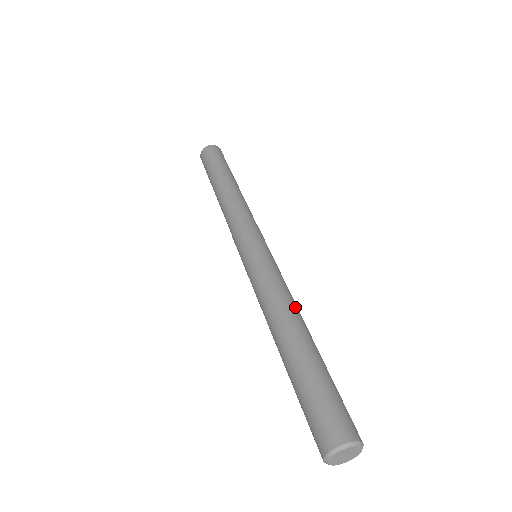
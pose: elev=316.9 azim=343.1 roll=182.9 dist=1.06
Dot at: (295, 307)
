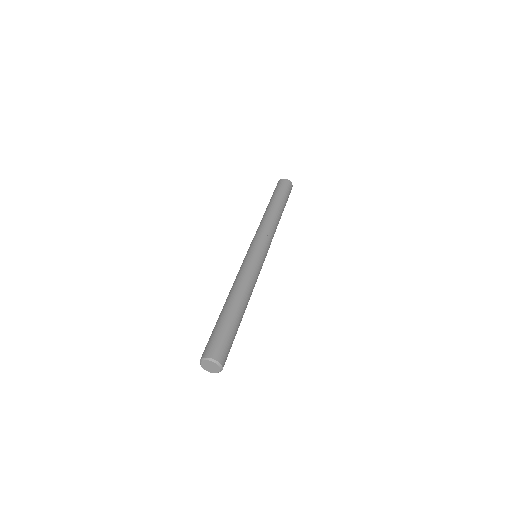
Dot at: occluded
